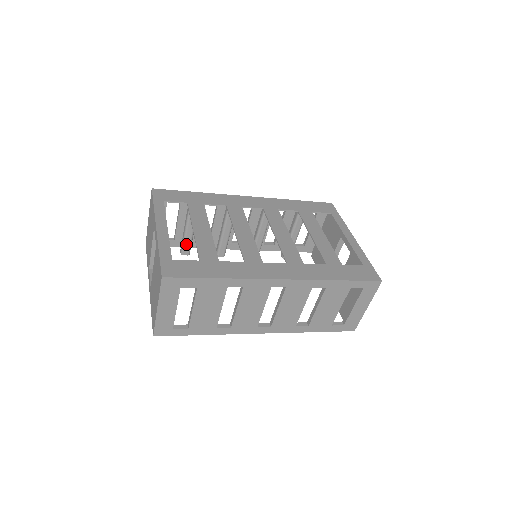
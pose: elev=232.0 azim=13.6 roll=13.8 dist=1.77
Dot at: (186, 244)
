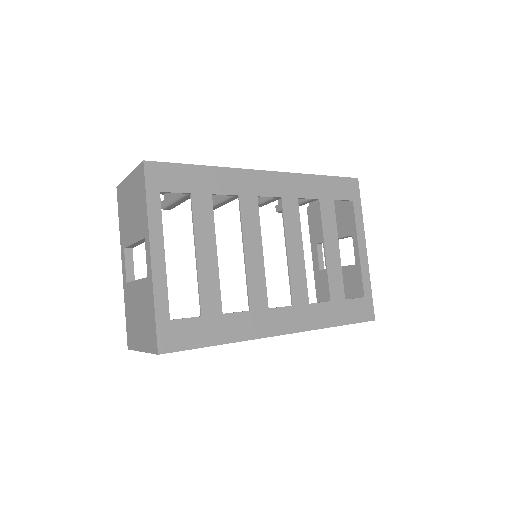
Dot at: (172, 205)
